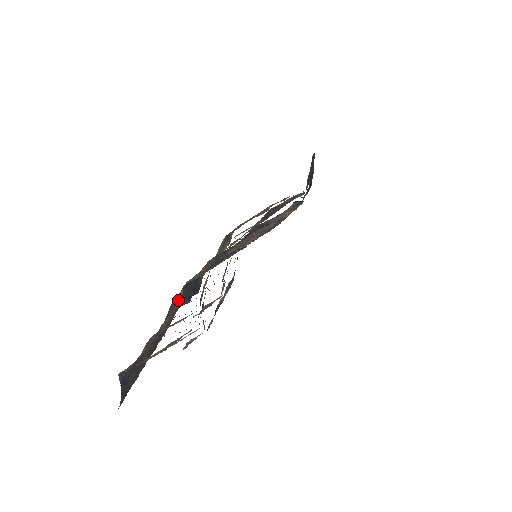
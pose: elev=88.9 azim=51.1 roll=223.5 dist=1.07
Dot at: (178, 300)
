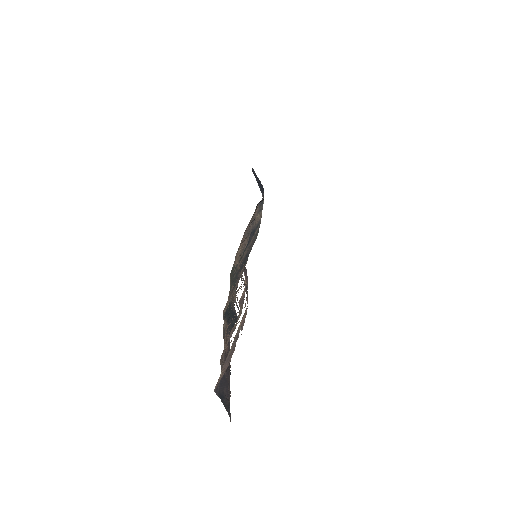
Dot at: occluded
